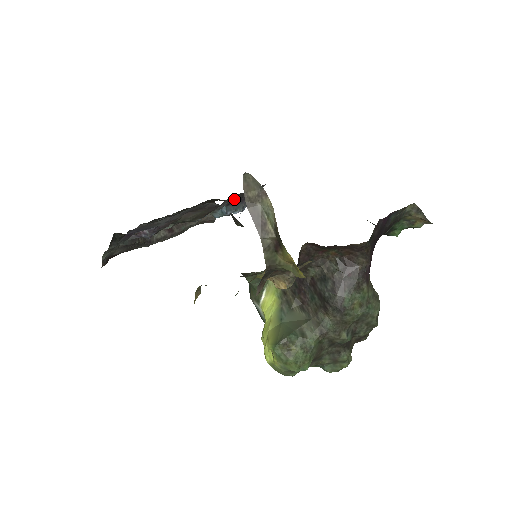
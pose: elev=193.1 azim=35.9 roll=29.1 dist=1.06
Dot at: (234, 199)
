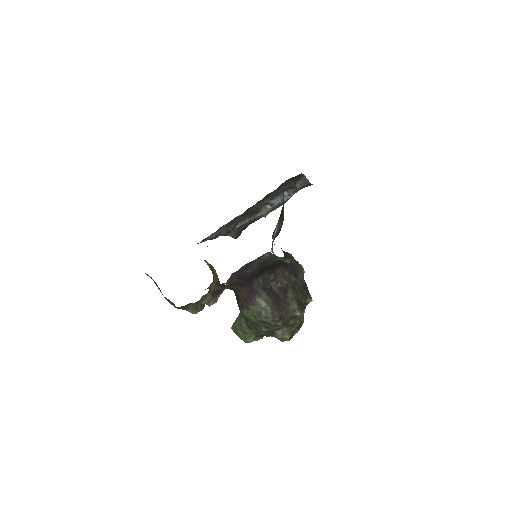
Dot at: (275, 194)
